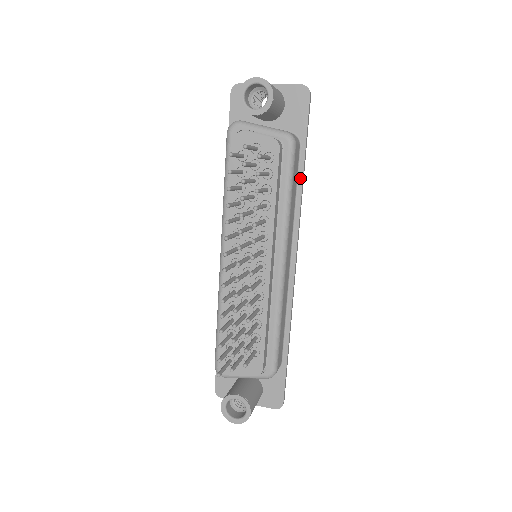
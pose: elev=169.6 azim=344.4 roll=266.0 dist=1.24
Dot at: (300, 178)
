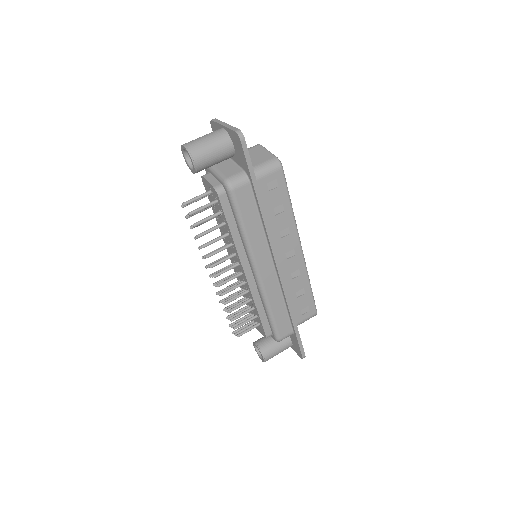
Dot at: (259, 208)
